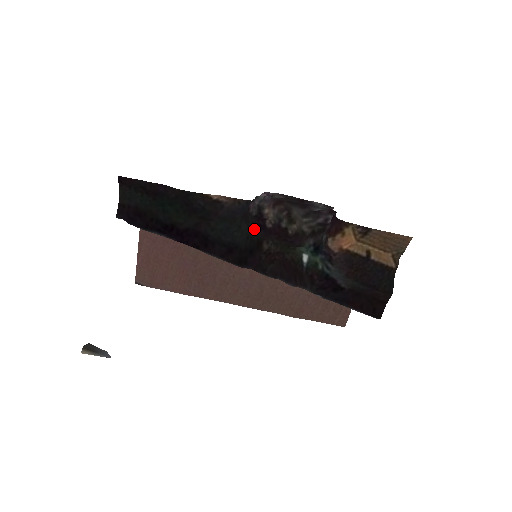
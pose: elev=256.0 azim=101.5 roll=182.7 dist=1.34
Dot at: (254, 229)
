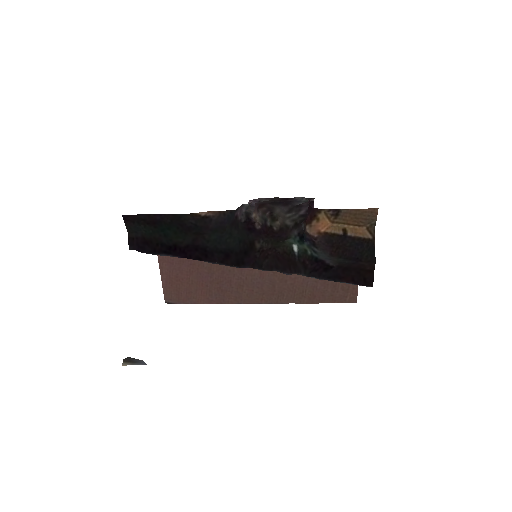
Dot at: (245, 233)
